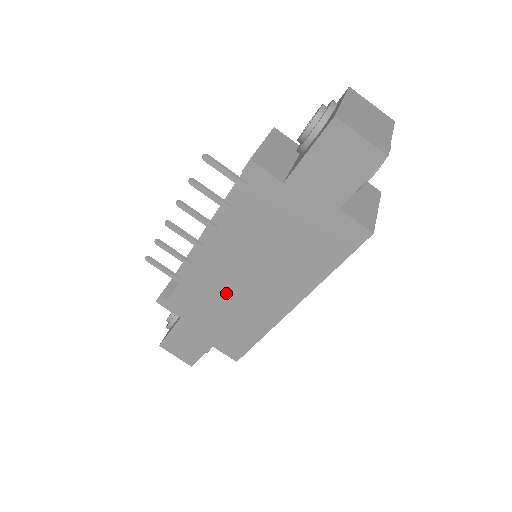
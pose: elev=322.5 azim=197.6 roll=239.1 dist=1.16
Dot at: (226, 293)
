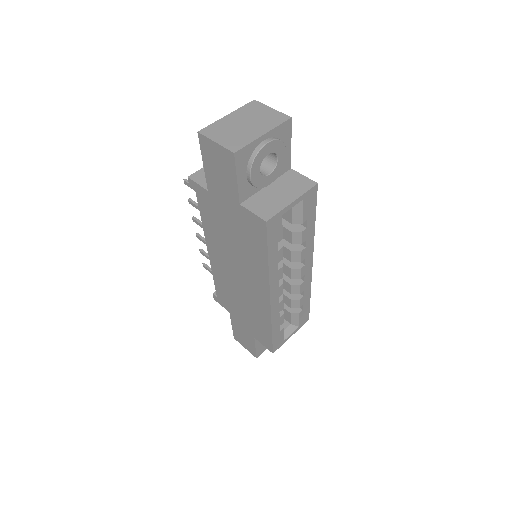
Dot at: (235, 288)
